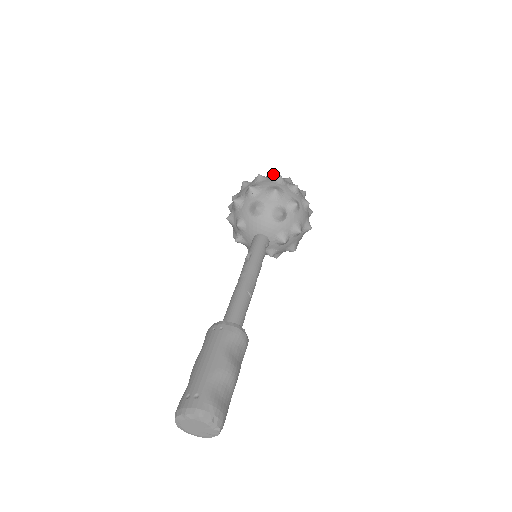
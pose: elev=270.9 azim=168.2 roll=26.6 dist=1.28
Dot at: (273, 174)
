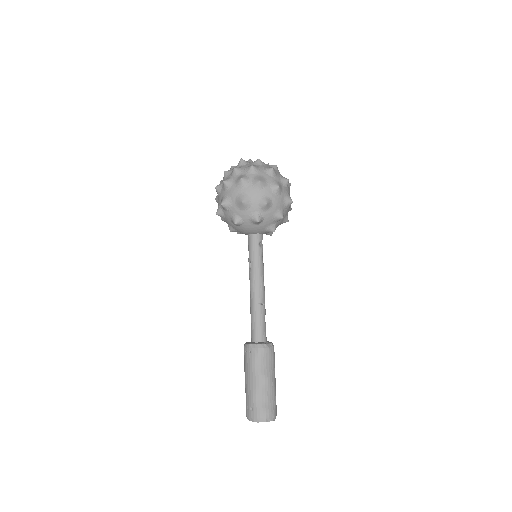
Dot at: (236, 170)
